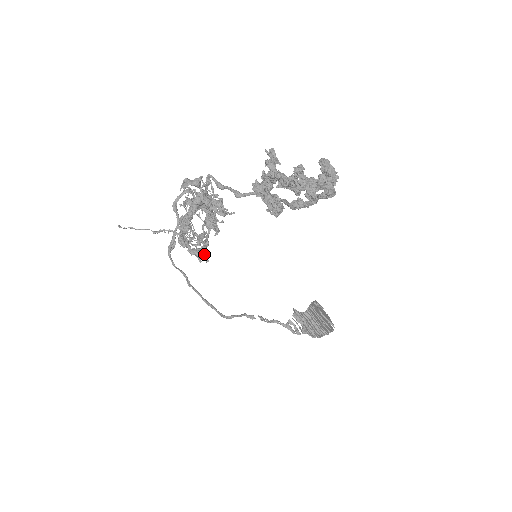
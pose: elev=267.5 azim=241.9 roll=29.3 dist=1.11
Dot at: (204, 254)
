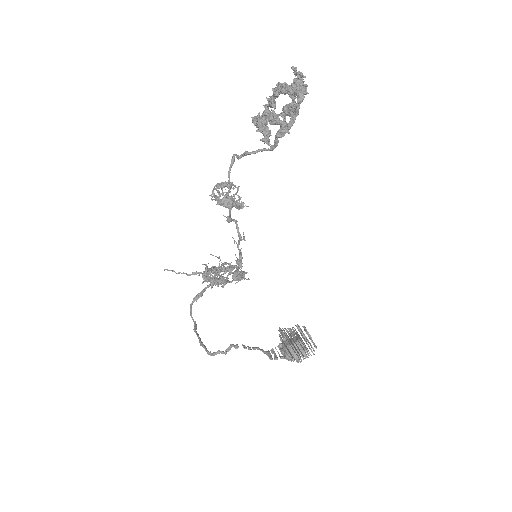
Dot at: (217, 279)
